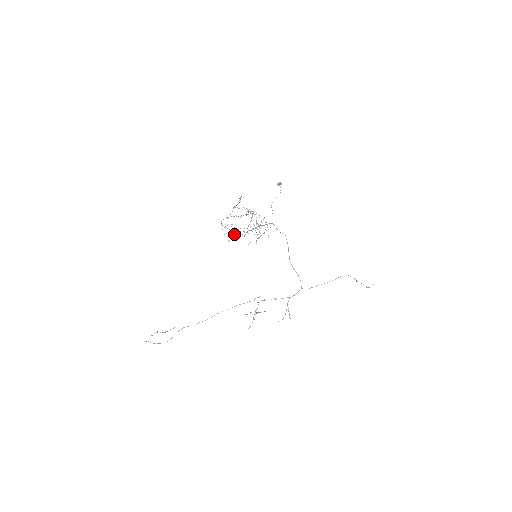
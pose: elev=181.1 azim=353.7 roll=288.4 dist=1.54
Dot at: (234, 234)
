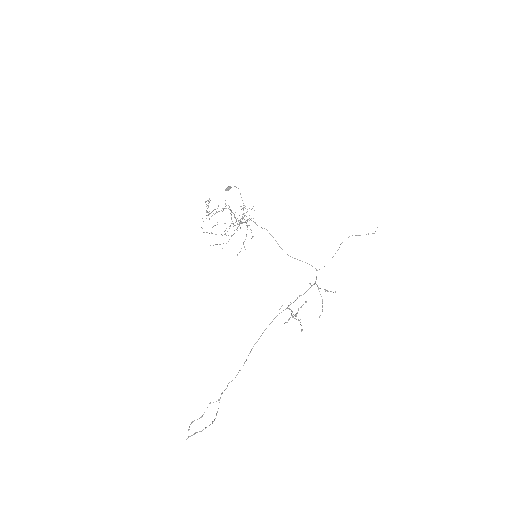
Dot at: occluded
